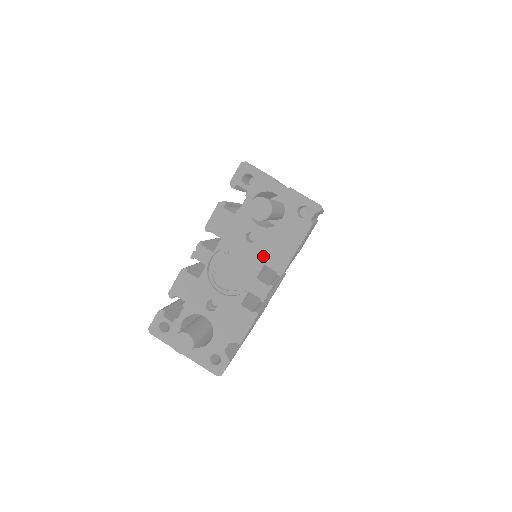
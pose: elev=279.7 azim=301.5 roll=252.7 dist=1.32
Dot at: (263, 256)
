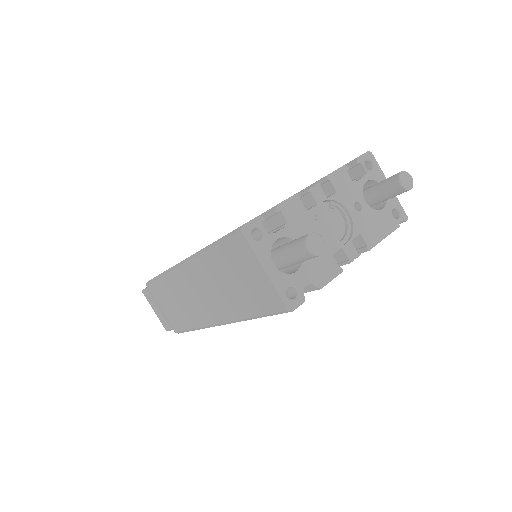
Dot at: (362, 226)
